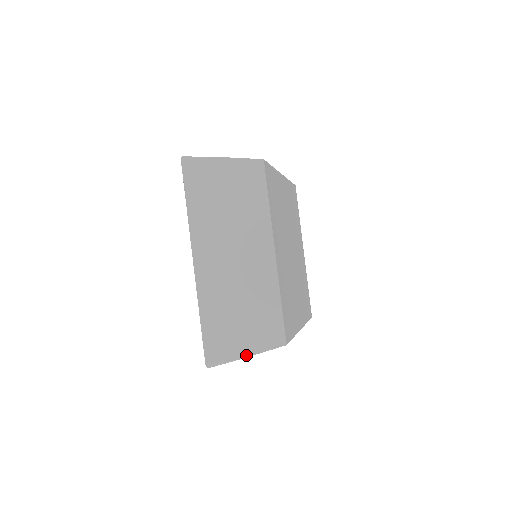
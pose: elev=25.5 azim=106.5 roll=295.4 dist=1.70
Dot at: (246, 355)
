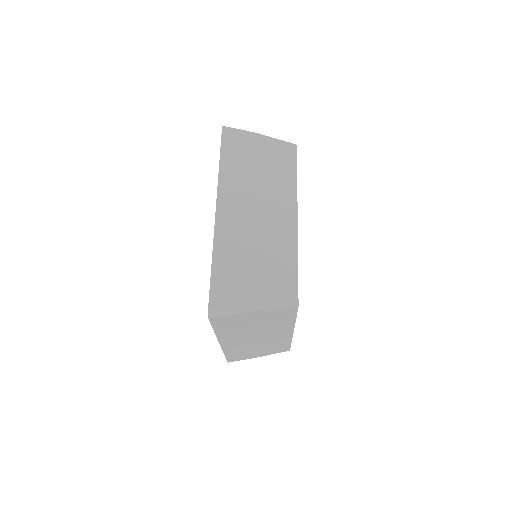
Dot at: occluded
